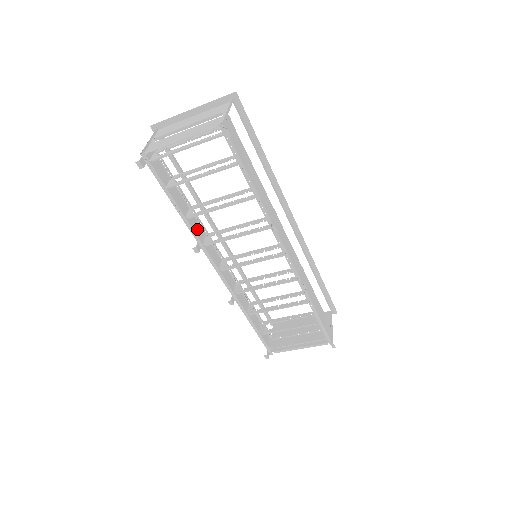
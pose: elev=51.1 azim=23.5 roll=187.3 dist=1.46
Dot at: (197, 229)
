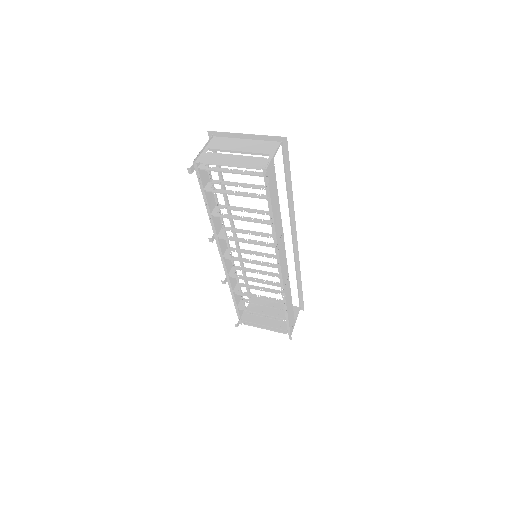
Dot at: (217, 222)
